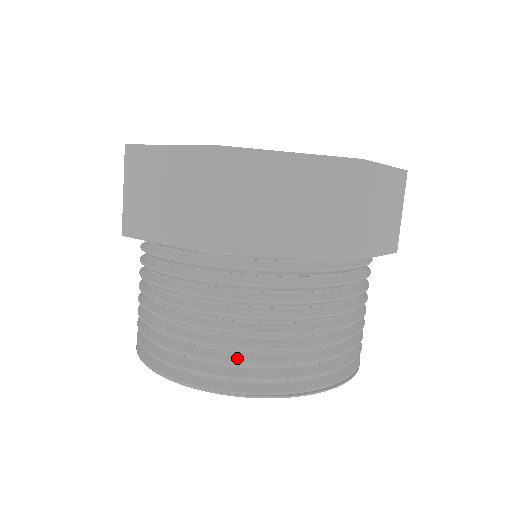
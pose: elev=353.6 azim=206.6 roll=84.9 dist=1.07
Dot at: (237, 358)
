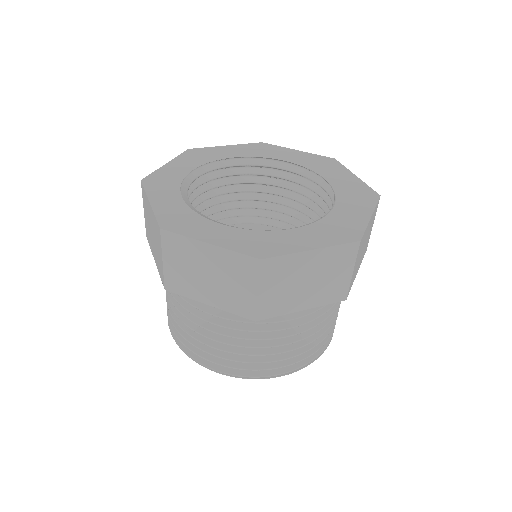
Dot at: (196, 343)
